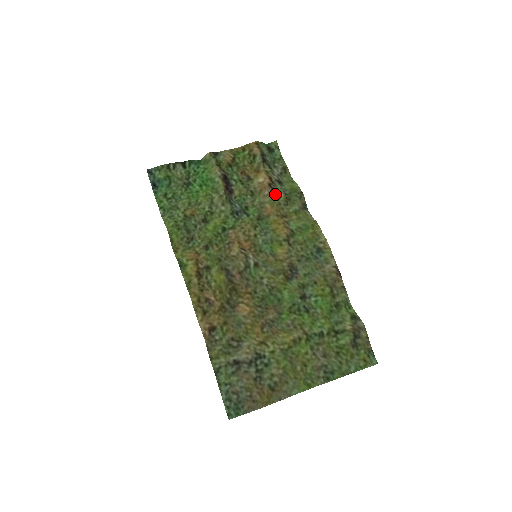
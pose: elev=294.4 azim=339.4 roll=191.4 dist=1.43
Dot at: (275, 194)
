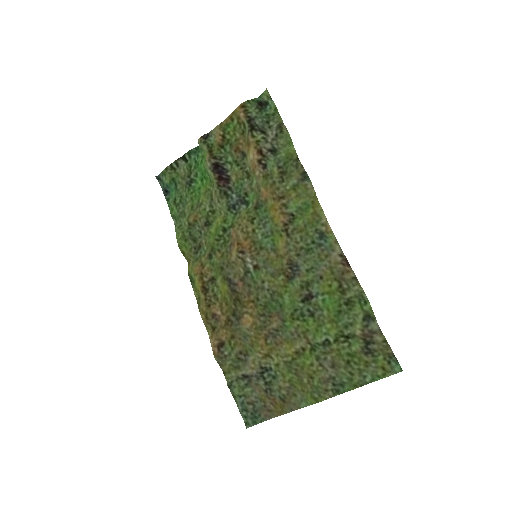
Dot at: (267, 171)
